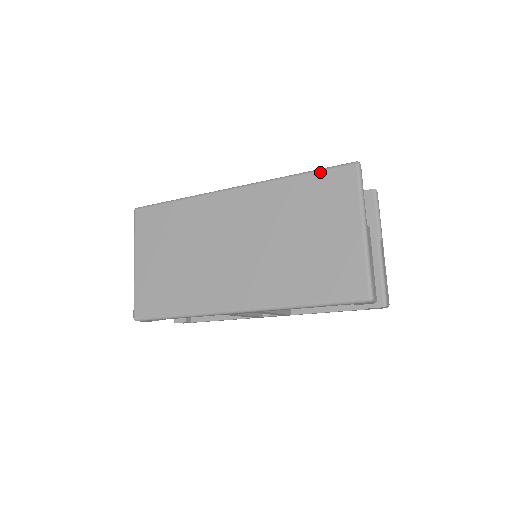
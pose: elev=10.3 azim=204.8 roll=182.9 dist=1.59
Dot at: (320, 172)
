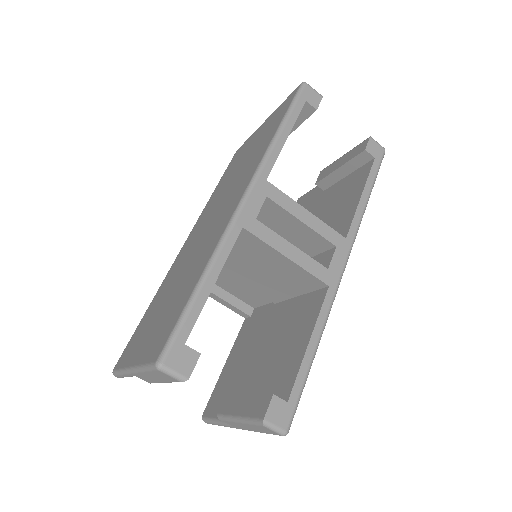
Dot at: (224, 173)
